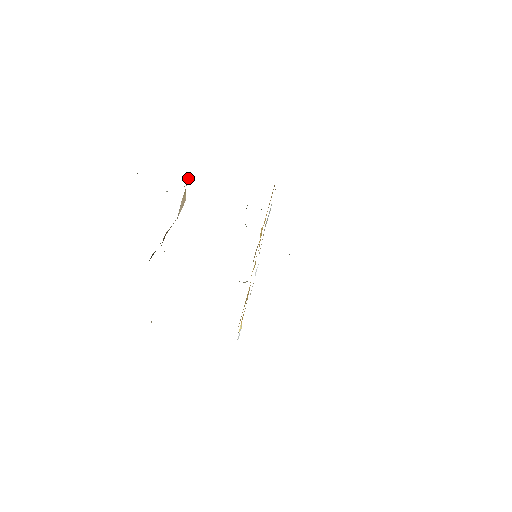
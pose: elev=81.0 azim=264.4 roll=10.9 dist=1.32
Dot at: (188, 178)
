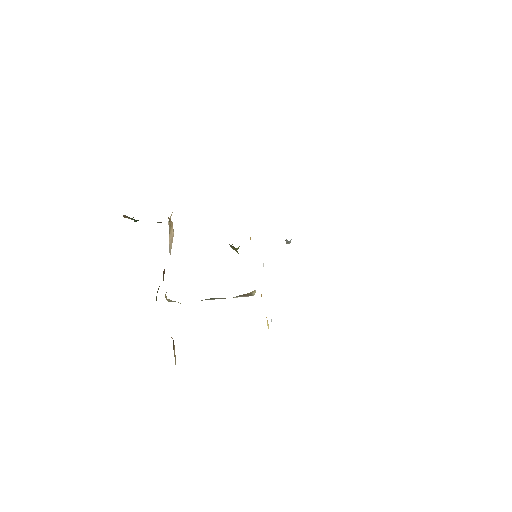
Dot at: occluded
